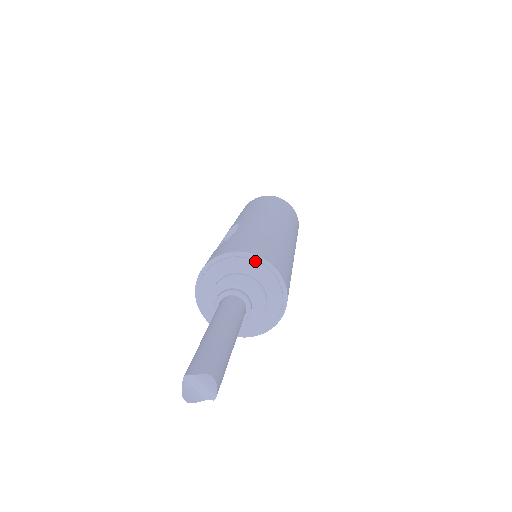
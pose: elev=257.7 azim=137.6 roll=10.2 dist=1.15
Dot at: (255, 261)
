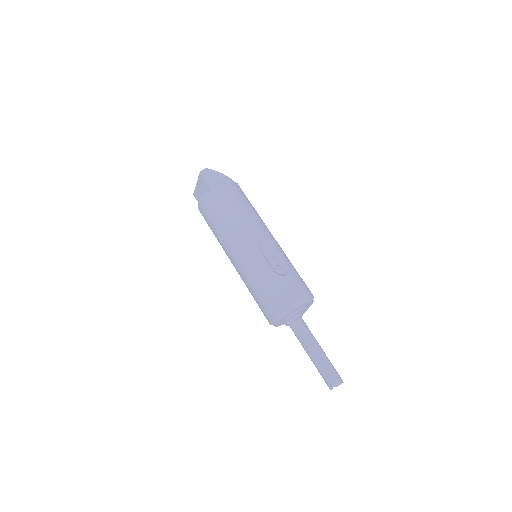
Dot at: occluded
